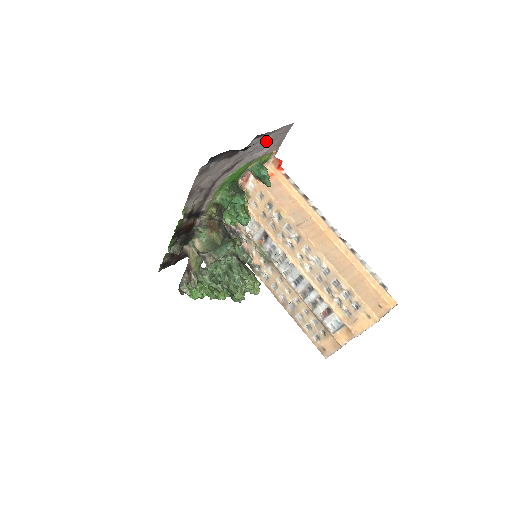
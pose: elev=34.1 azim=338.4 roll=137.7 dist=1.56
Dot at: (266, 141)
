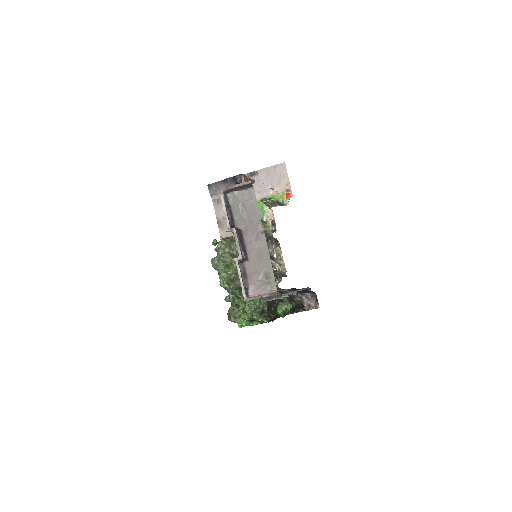
Dot at: (266, 180)
